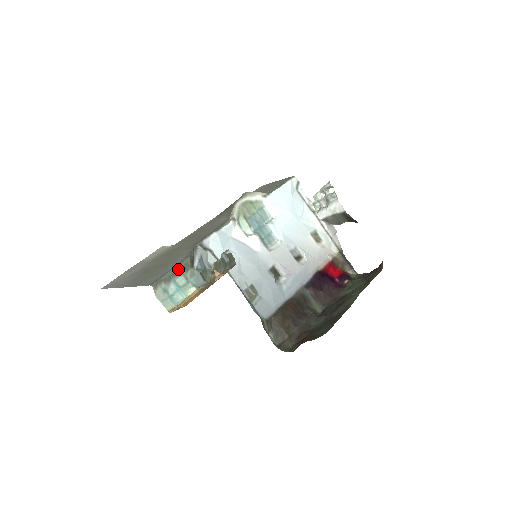
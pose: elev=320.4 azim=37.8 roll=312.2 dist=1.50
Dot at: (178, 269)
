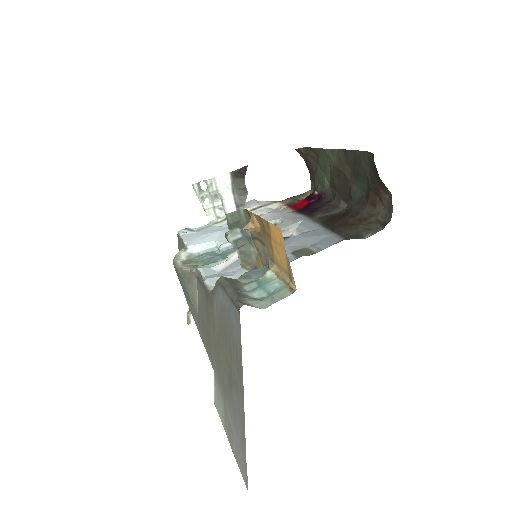
Dot at: (230, 286)
